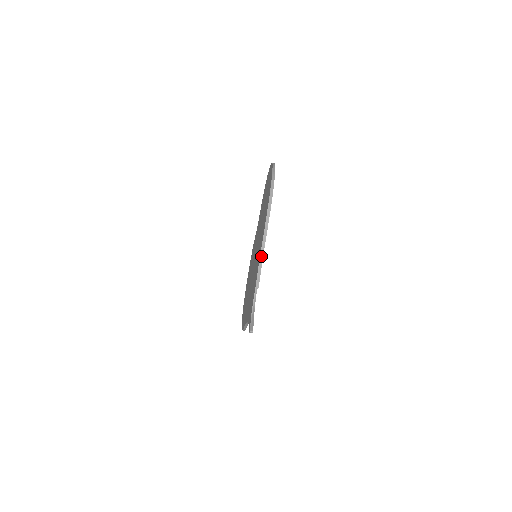
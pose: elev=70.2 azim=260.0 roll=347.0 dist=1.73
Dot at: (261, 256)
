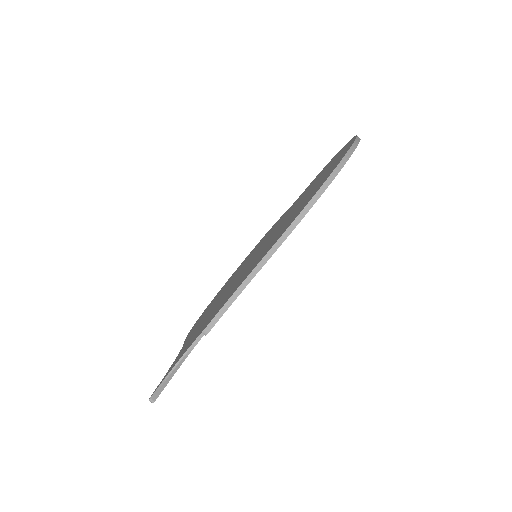
Dot at: (240, 288)
